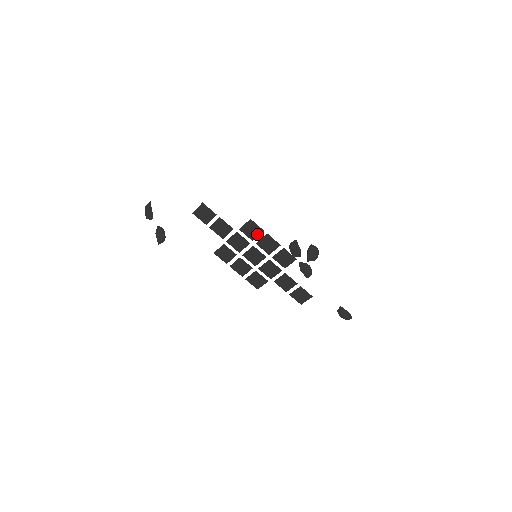
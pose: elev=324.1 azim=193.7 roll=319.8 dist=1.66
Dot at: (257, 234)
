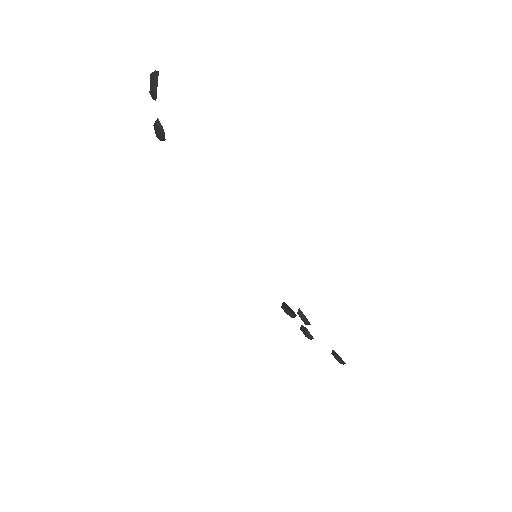
Dot at: occluded
